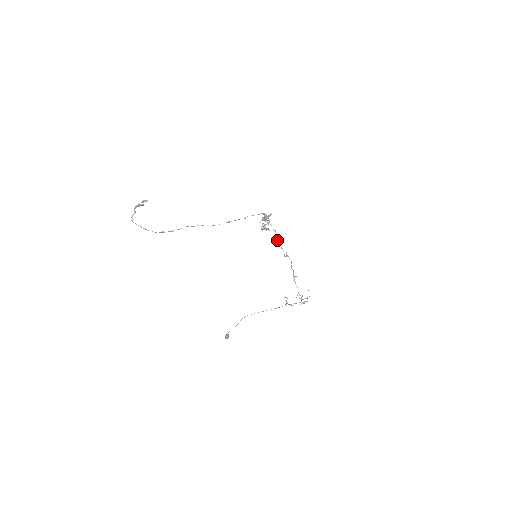
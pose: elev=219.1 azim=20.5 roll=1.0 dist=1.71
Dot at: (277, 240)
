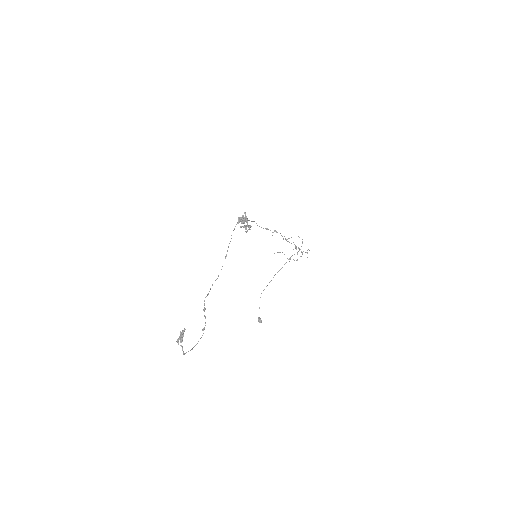
Dot at: (259, 226)
